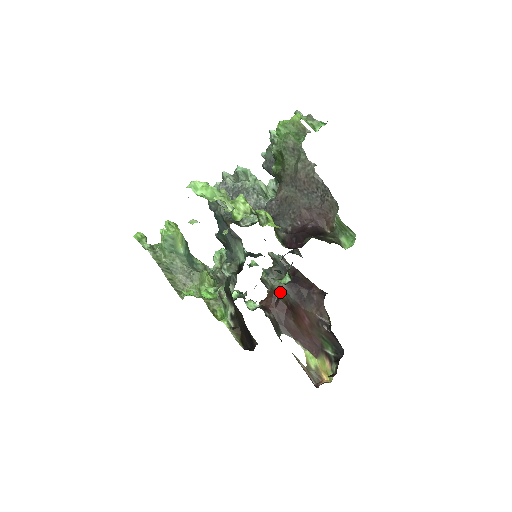
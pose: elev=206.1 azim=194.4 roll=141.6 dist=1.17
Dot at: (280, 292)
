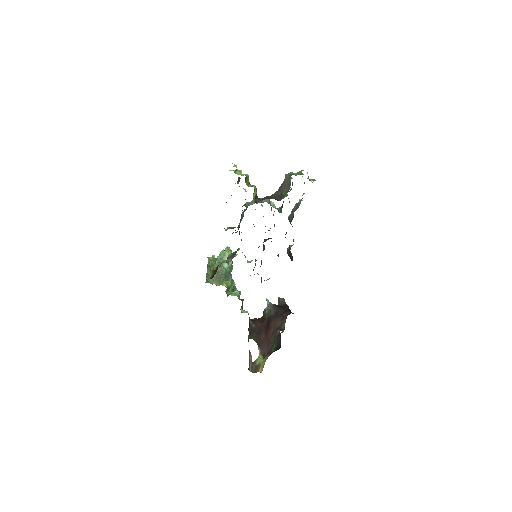
Dot at: occluded
